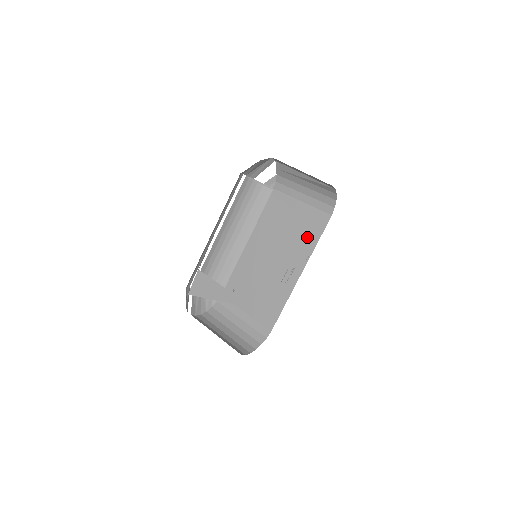
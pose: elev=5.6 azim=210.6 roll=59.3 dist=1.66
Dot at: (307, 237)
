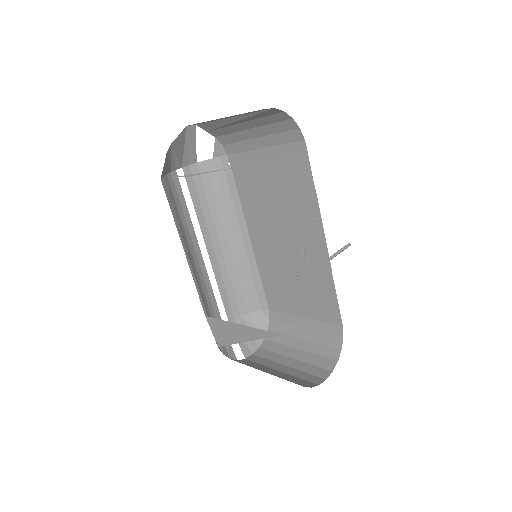
Dot at: (299, 189)
